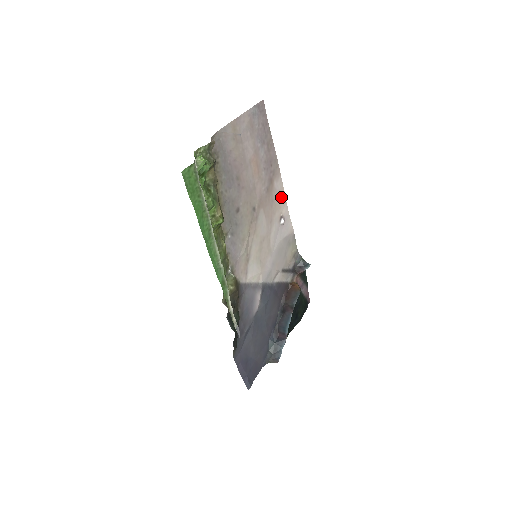
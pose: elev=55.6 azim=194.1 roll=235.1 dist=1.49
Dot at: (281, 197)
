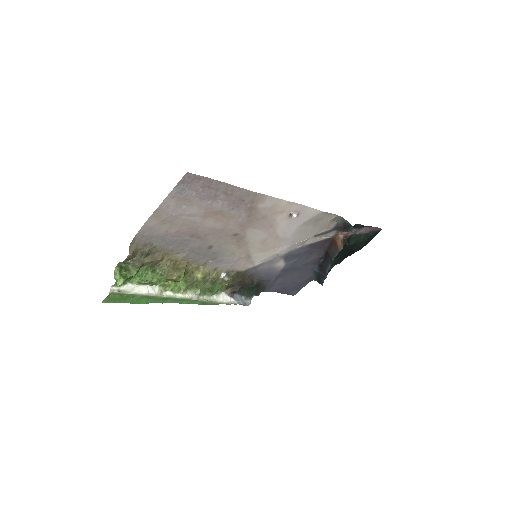
Dot at: (280, 205)
